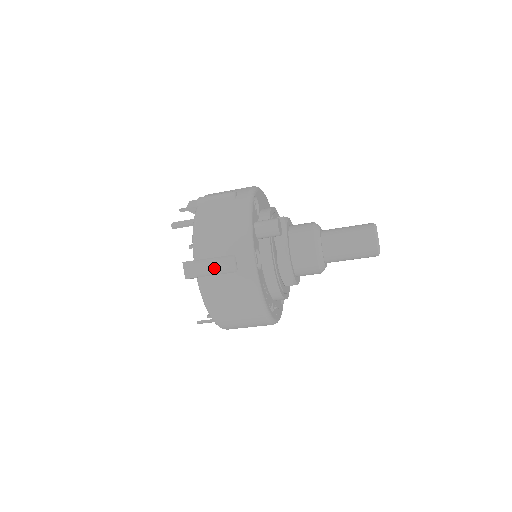
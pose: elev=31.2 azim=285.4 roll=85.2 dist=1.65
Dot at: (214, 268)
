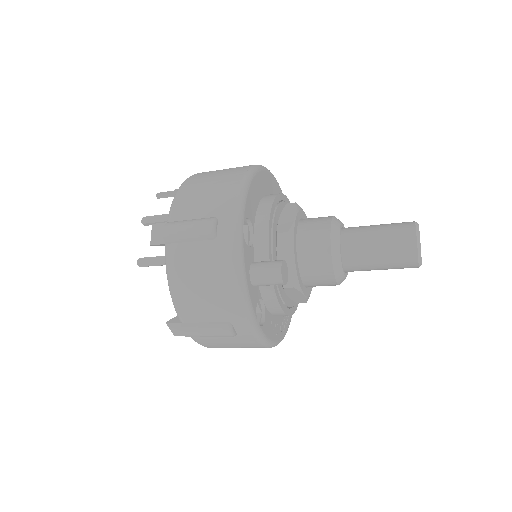
Dot at: (207, 335)
